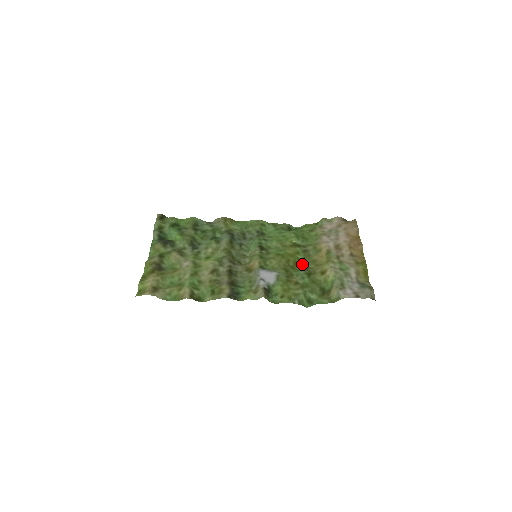
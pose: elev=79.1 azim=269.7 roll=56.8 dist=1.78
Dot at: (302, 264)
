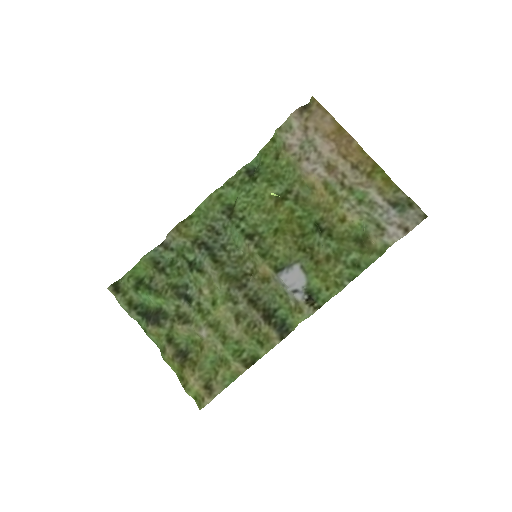
Dot at: (308, 220)
